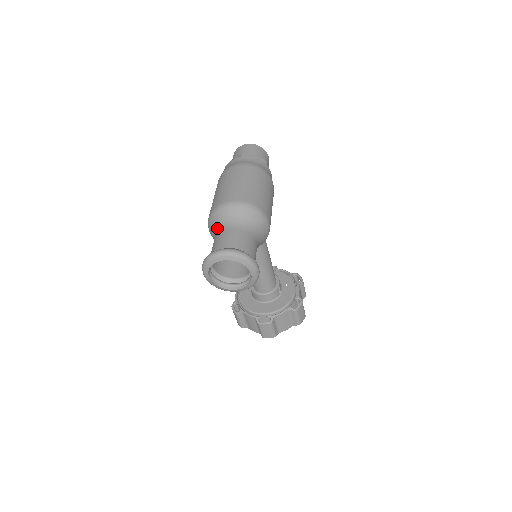
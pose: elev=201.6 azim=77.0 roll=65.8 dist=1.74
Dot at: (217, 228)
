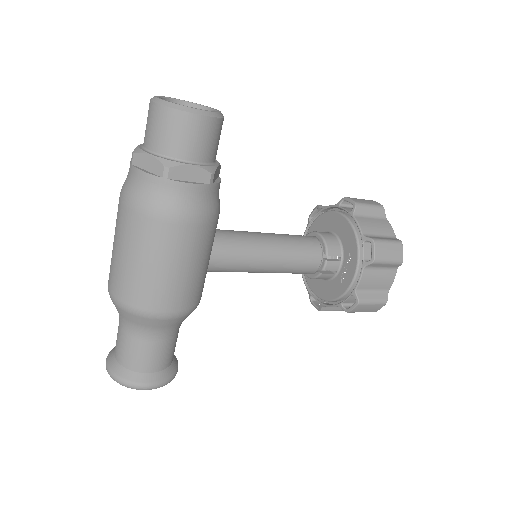
Dot at: occluded
